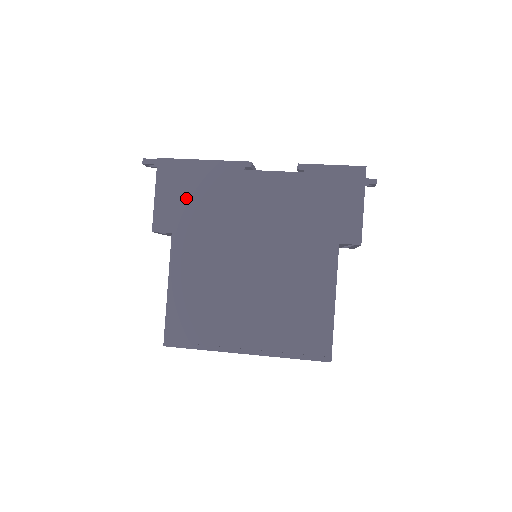
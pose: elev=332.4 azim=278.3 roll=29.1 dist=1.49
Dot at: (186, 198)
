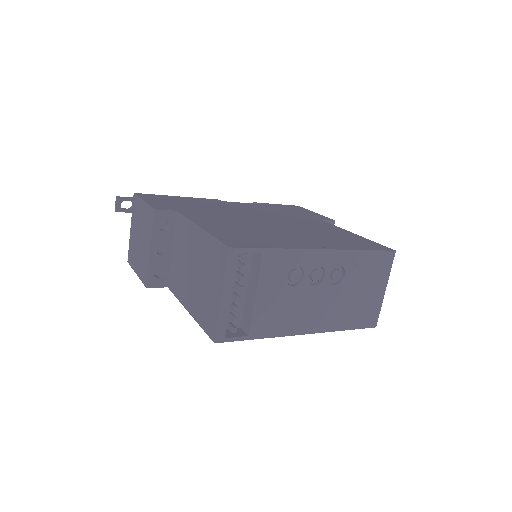
Dot at: (177, 203)
